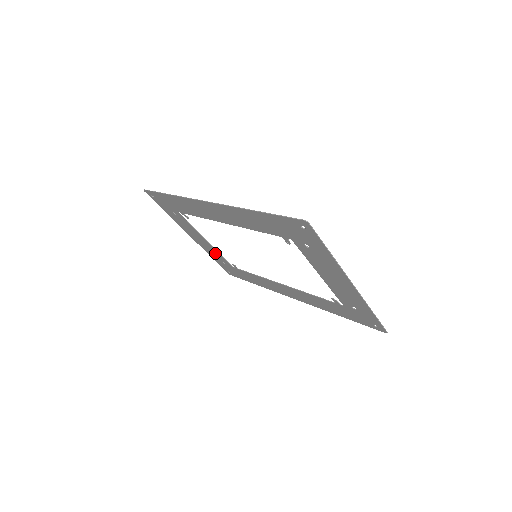
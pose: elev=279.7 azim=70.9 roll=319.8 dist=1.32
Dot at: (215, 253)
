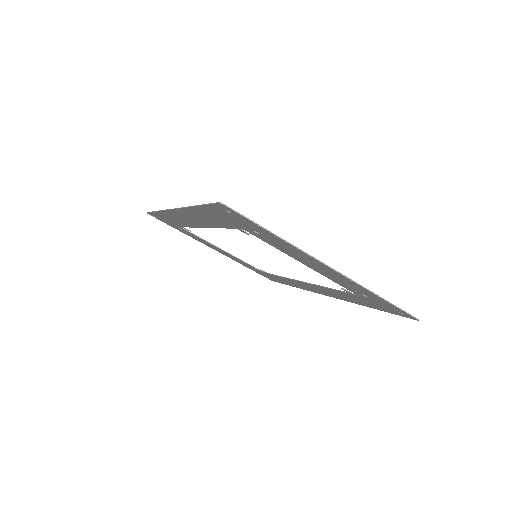
Dot at: (241, 261)
